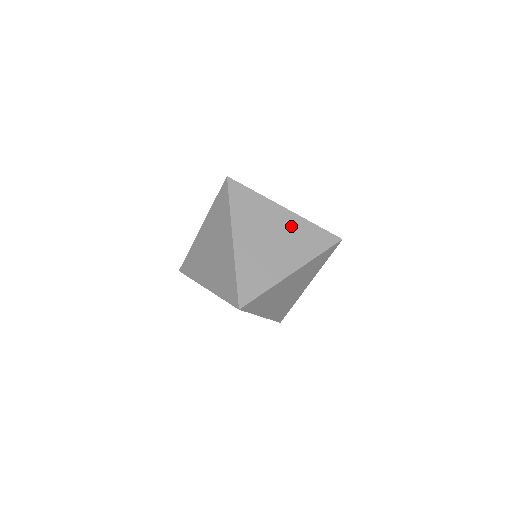
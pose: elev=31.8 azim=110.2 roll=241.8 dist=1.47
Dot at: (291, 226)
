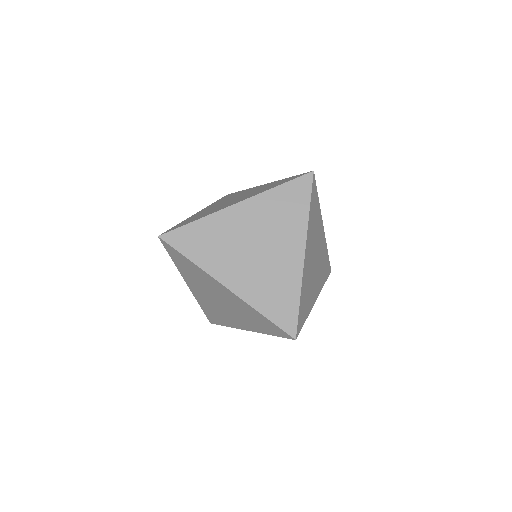
Dot at: (258, 214)
